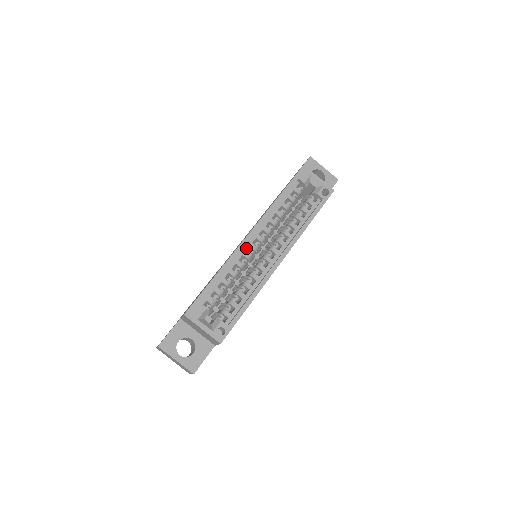
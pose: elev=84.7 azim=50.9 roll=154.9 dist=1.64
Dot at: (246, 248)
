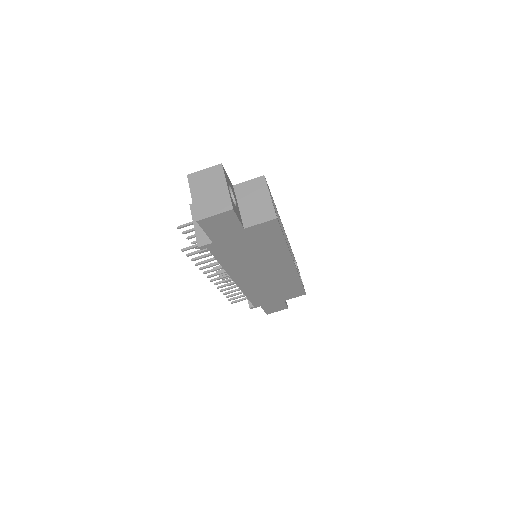
Dot at: occluded
